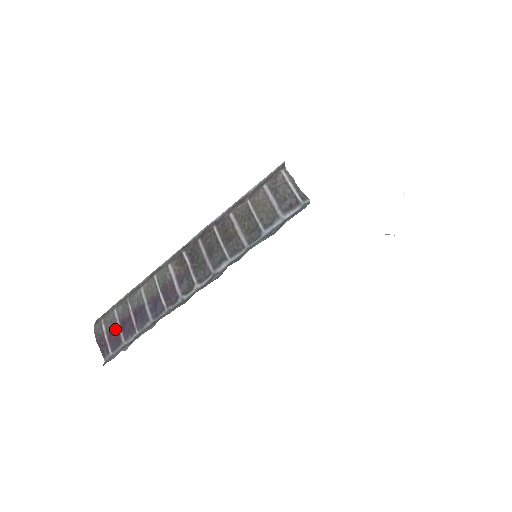
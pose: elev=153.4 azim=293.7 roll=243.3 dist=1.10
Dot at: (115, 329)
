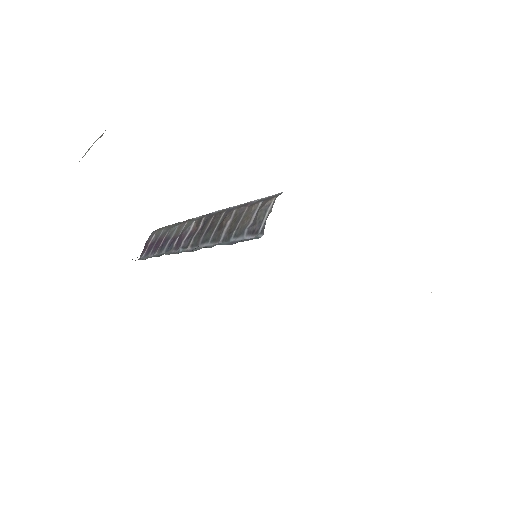
Dot at: (155, 242)
